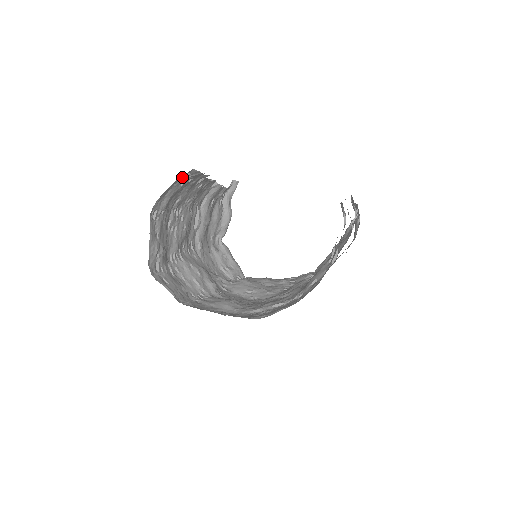
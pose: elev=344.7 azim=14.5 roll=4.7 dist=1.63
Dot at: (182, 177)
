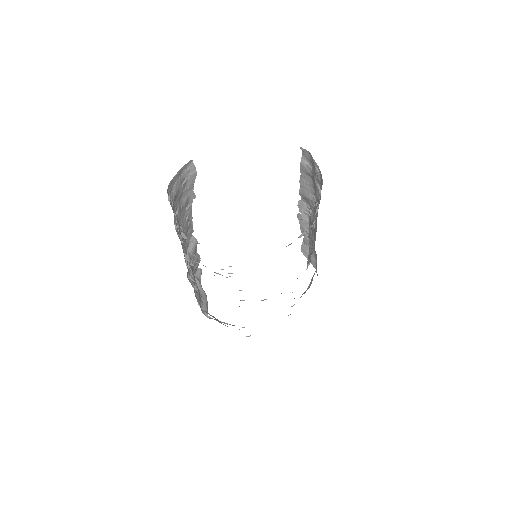
Dot at: (184, 172)
